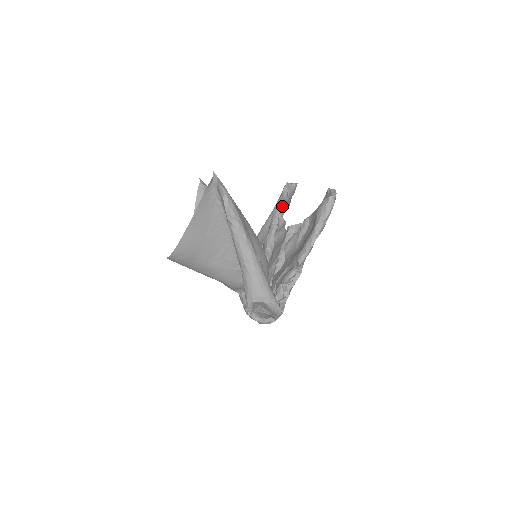
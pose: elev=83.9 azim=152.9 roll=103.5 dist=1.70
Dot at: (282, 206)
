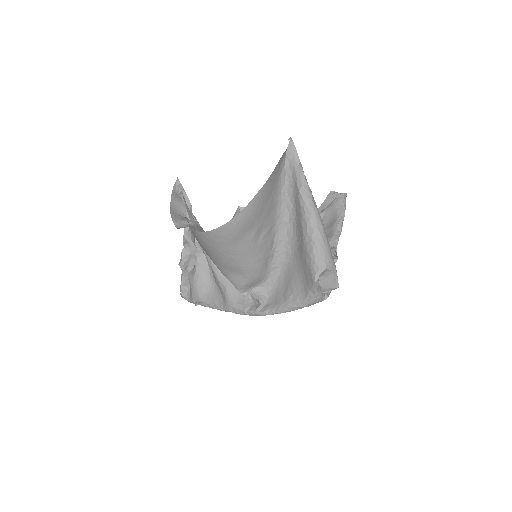
Dot at: occluded
